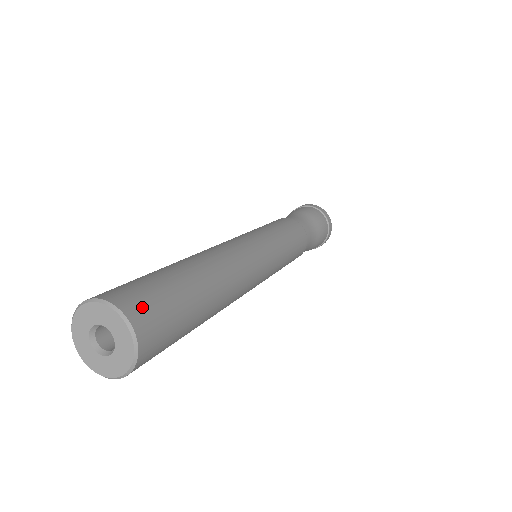
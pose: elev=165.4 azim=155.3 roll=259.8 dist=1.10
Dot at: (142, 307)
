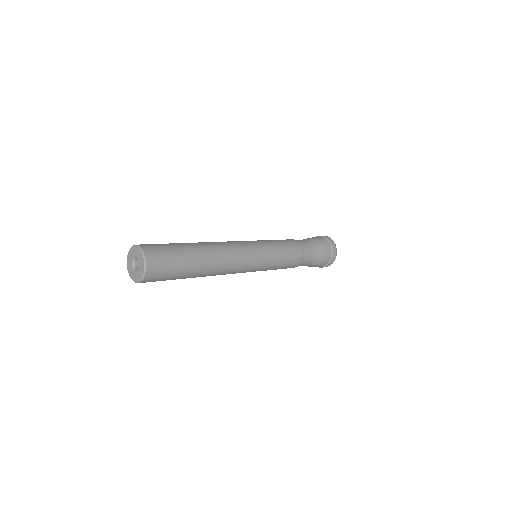
Dot at: (156, 262)
